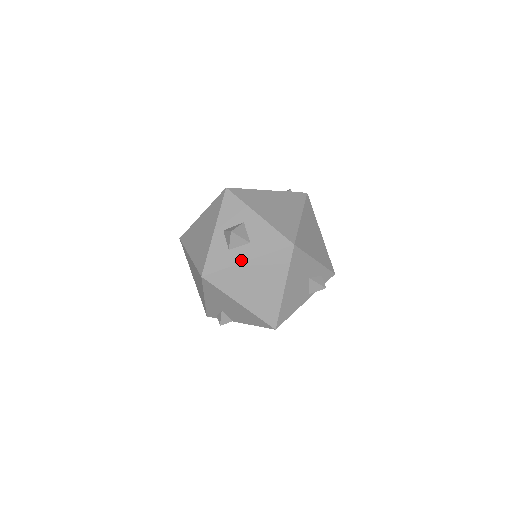
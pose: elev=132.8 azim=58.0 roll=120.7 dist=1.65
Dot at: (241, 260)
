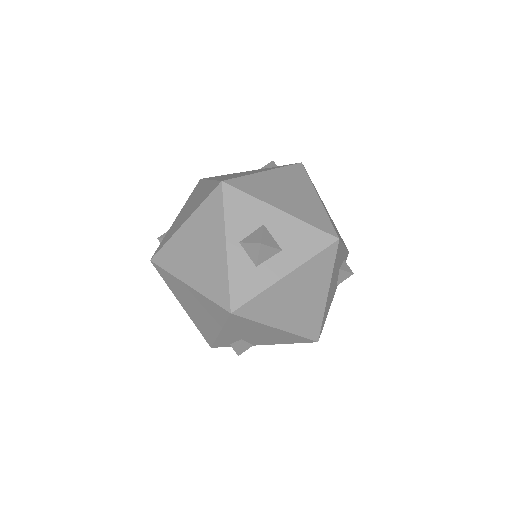
Dot at: (278, 276)
